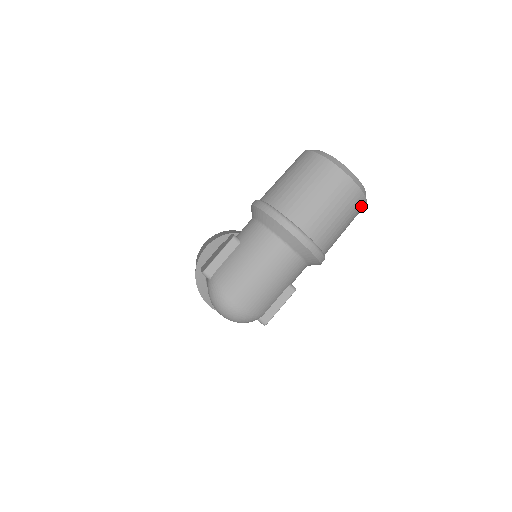
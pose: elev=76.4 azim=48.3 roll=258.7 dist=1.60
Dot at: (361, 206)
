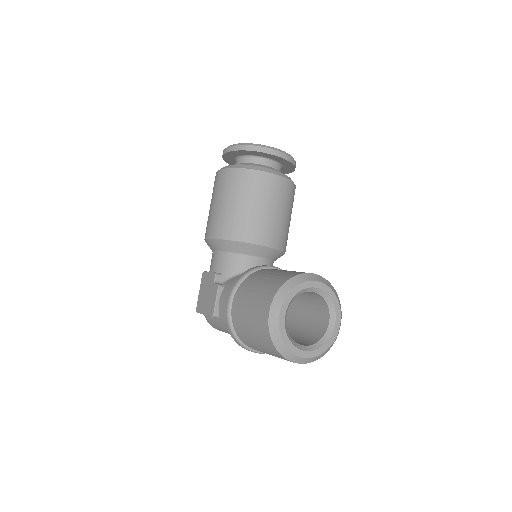
Dot at: occluded
